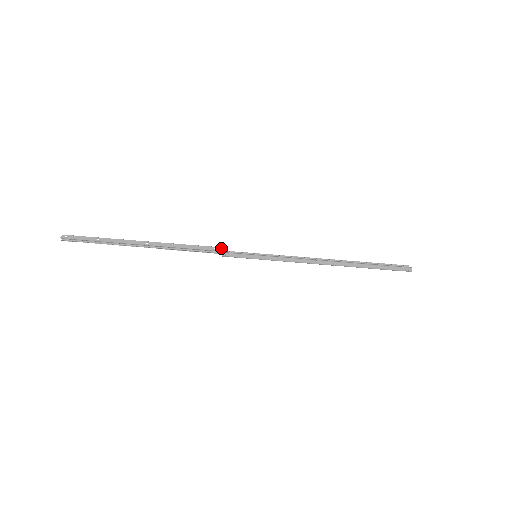
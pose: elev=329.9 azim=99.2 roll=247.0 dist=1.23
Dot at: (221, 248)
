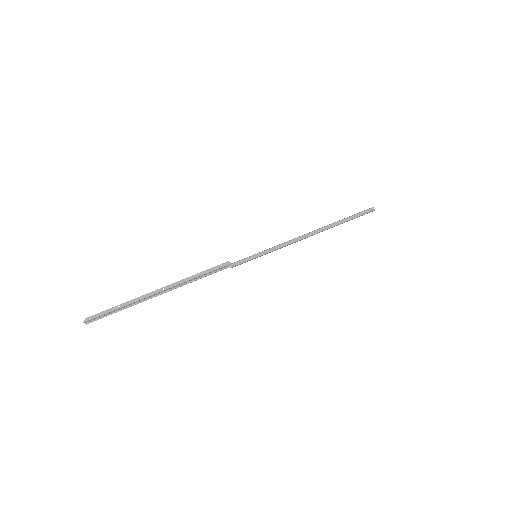
Dot at: (226, 263)
